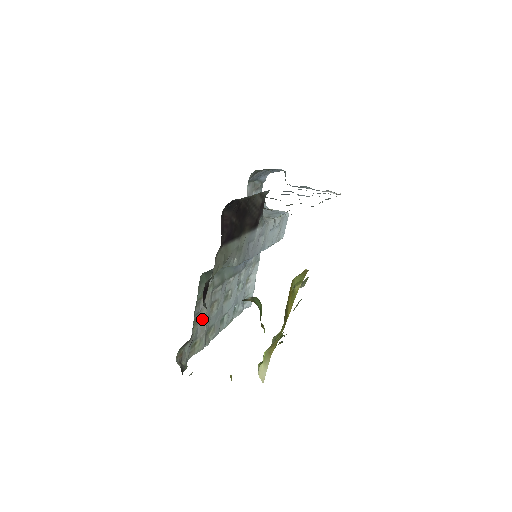
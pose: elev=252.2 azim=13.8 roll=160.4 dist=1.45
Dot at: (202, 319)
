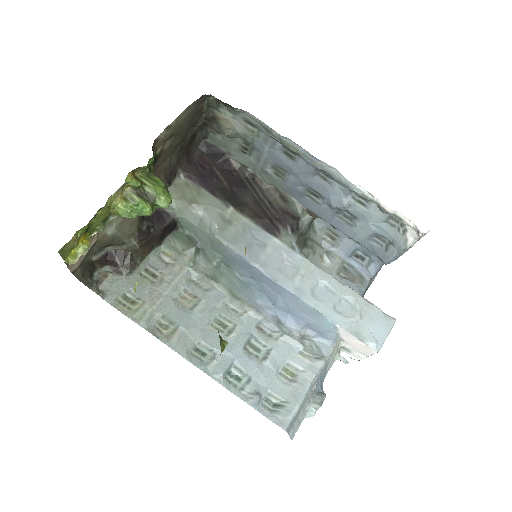
Dot at: (159, 284)
